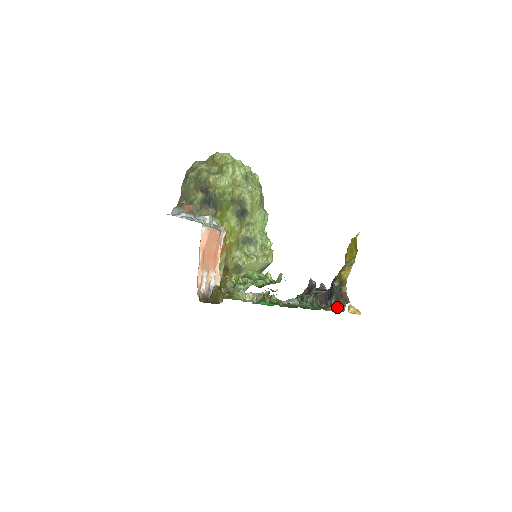
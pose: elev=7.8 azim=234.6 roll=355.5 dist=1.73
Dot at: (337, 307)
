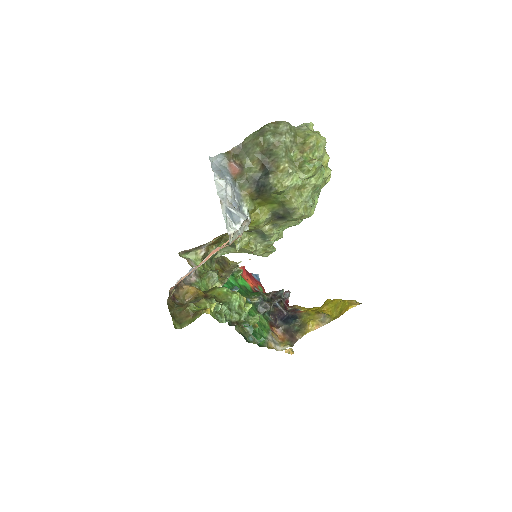
Dot at: (281, 335)
